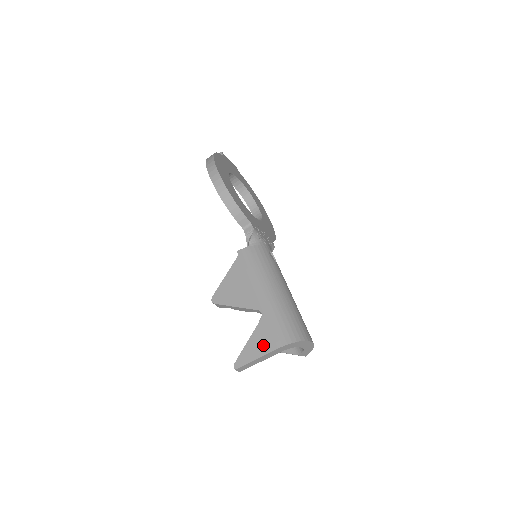
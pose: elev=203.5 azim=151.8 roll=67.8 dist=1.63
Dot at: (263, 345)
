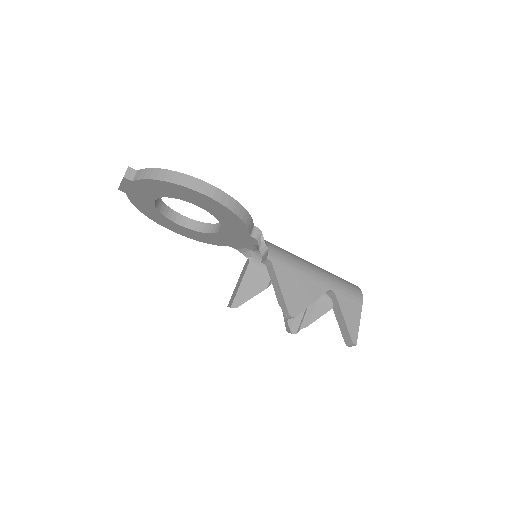
Dot at: (354, 311)
